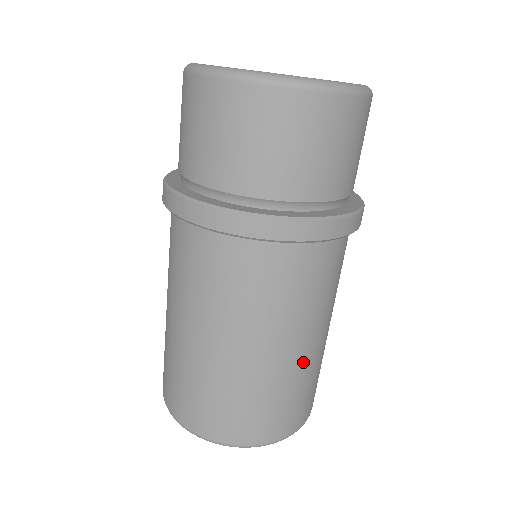
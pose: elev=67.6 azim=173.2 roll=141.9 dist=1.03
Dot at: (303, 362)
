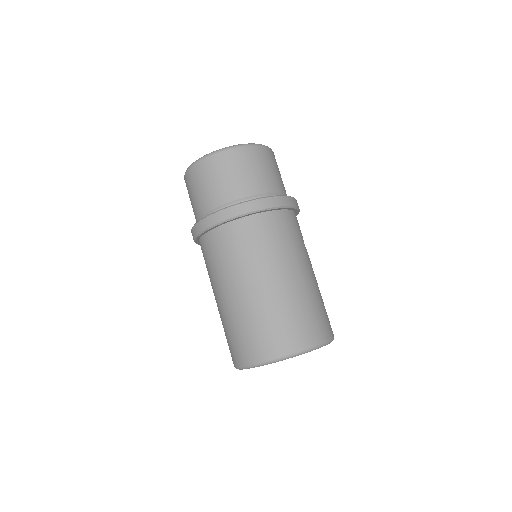
Dot at: (253, 300)
